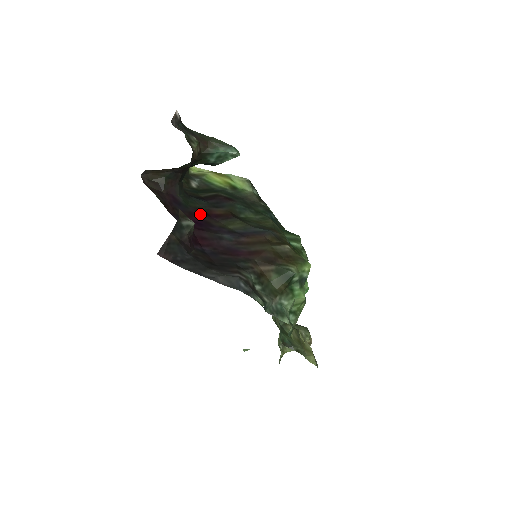
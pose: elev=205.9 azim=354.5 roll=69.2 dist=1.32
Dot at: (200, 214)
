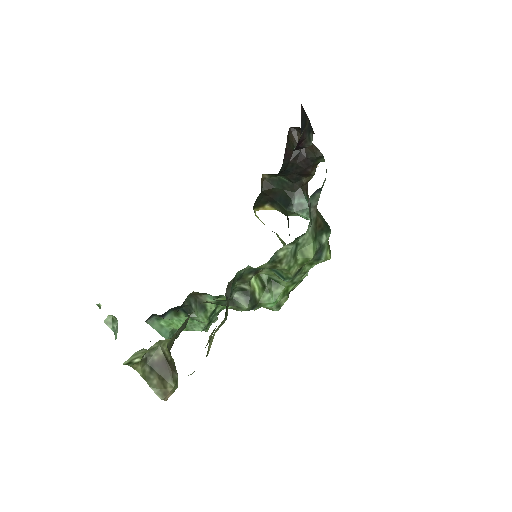
Dot at: occluded
